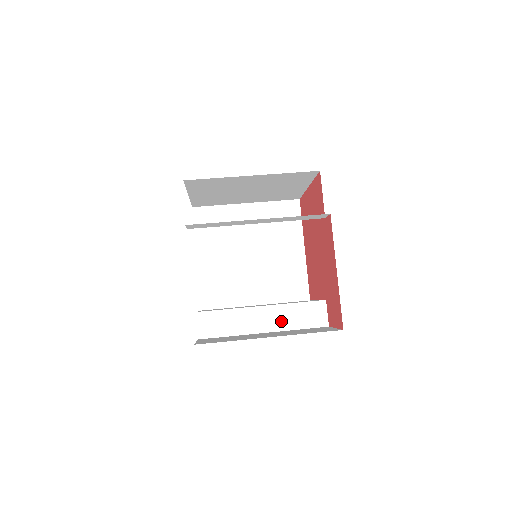
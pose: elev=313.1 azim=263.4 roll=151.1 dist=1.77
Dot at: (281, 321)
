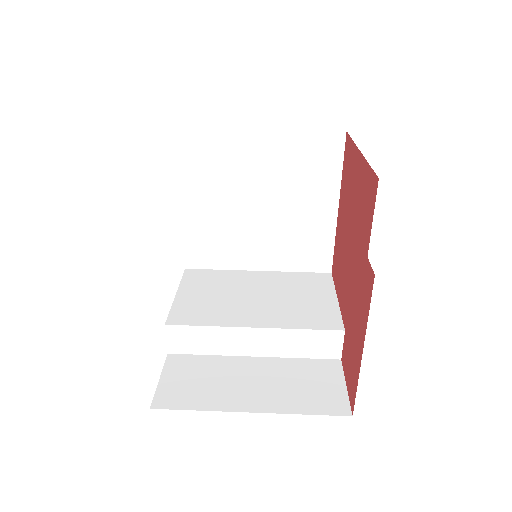
Dot at: (278, 347)
